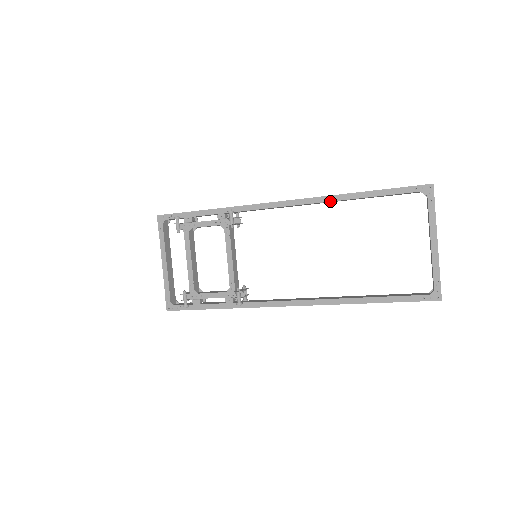
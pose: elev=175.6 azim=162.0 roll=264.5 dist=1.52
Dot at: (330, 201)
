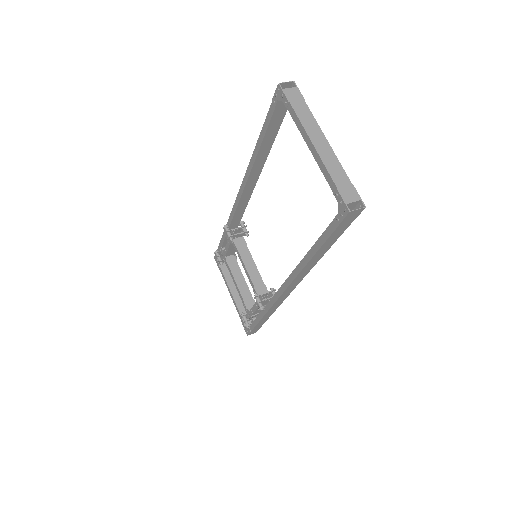
Dot at: (251, 170)
